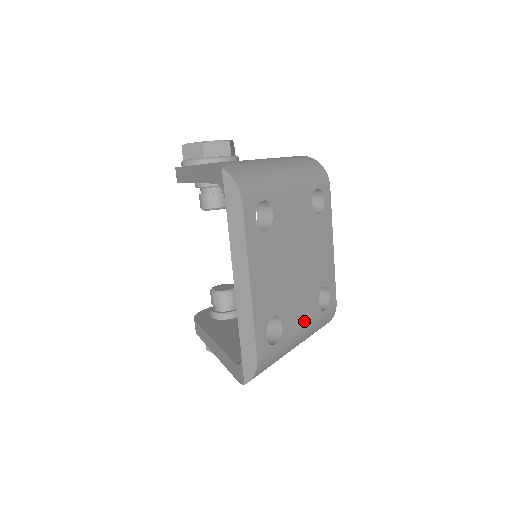
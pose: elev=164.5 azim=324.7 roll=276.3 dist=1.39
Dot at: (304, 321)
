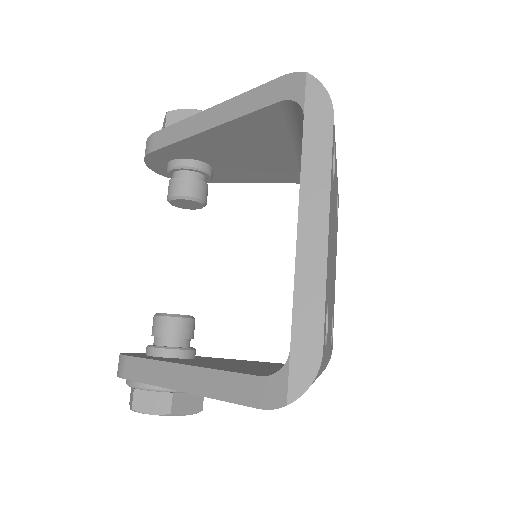
Dot at: (329, 343)
